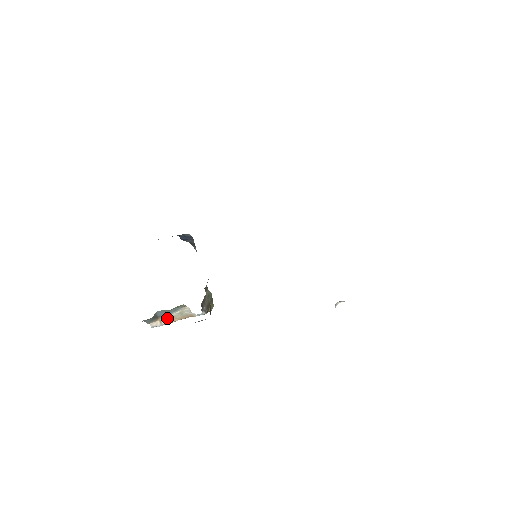
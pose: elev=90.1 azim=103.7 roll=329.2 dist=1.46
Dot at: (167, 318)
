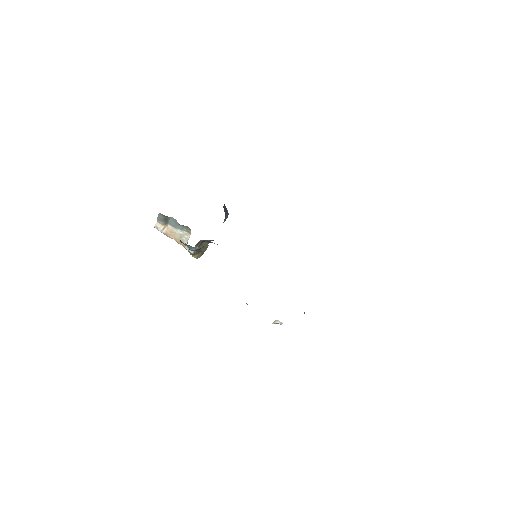
Dot at: (170, 230)
